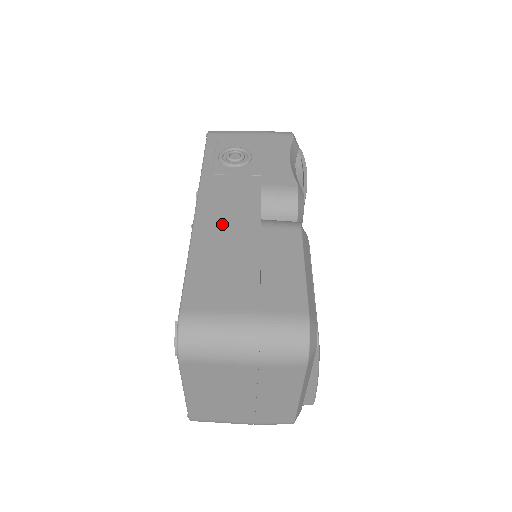
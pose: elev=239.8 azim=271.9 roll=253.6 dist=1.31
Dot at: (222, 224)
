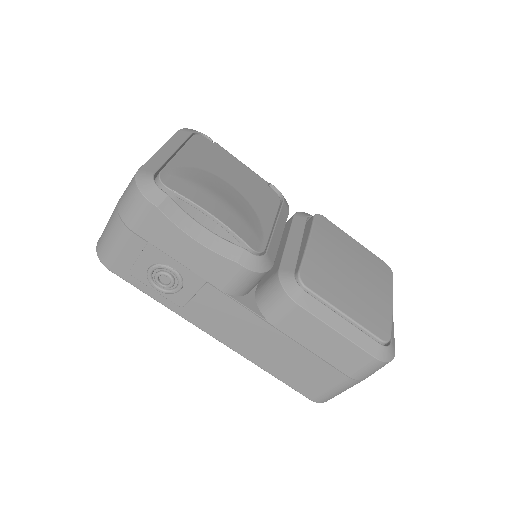
Dot at: (251, 342)
